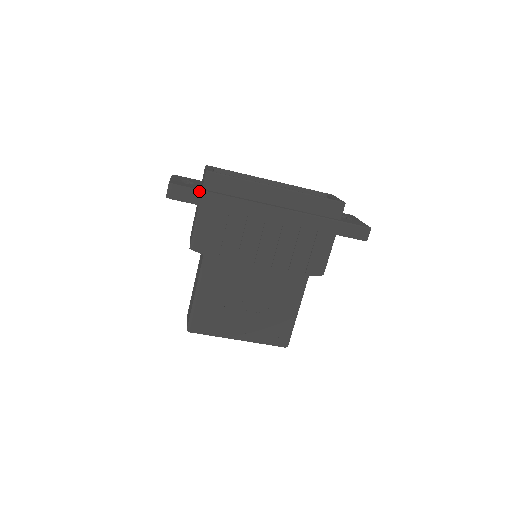
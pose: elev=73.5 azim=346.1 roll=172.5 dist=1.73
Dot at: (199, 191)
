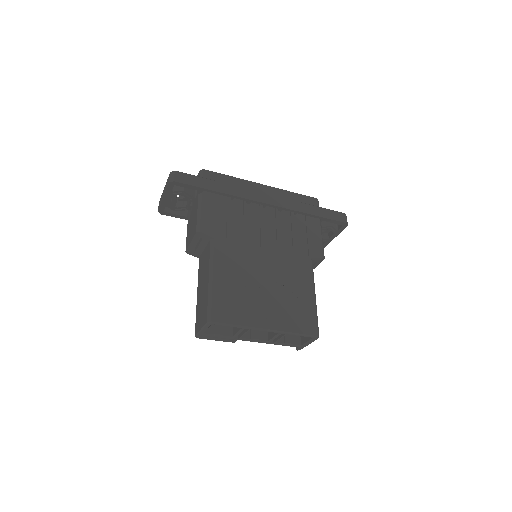
Dot at: (199, 177)
